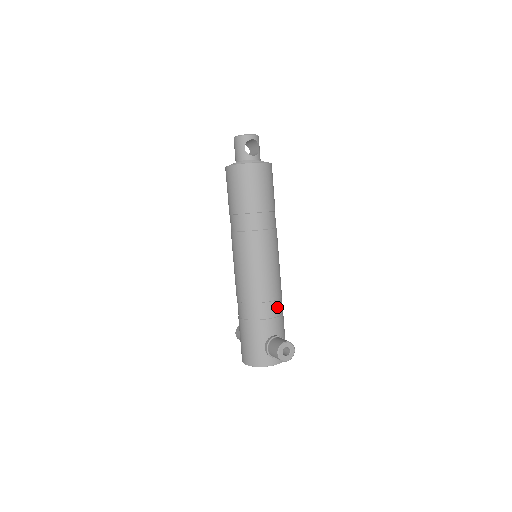
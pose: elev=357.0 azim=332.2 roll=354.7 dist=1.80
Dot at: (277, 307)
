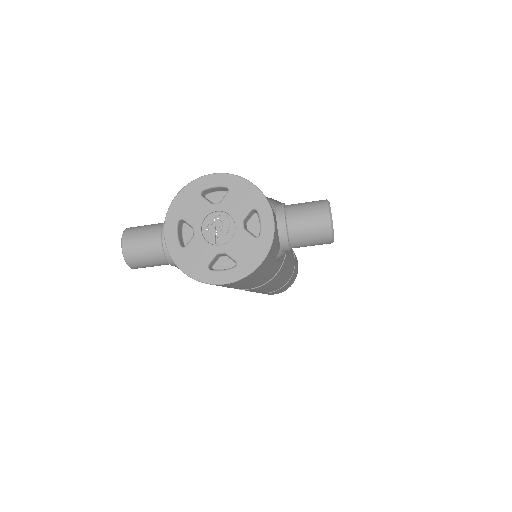
Dot at: (283, 256)
